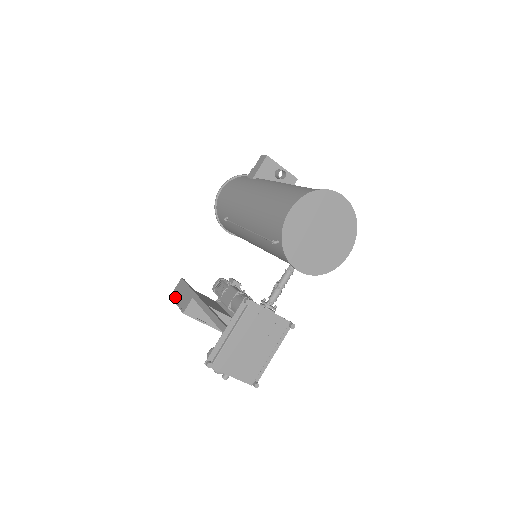
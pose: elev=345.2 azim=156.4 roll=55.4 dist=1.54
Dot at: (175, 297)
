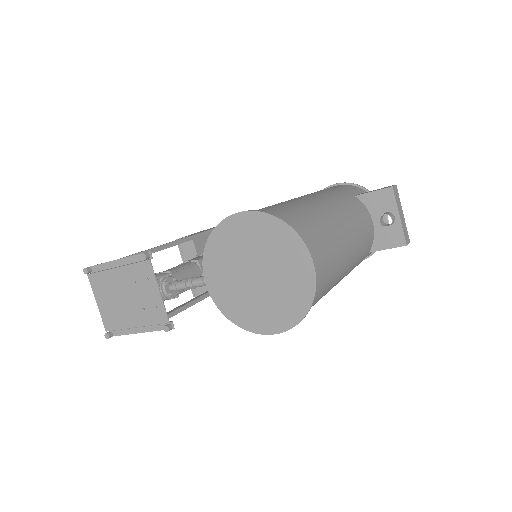
Dot at: occluded
